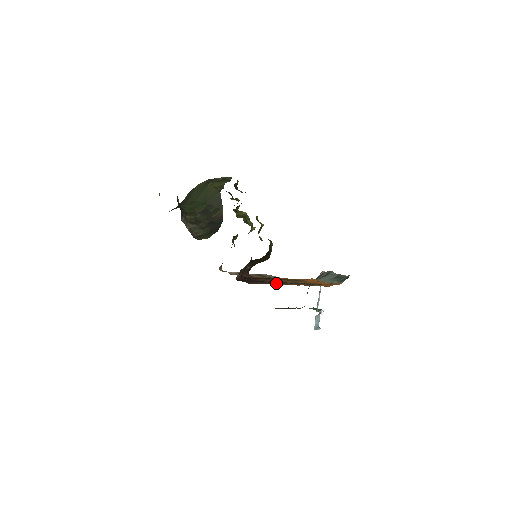
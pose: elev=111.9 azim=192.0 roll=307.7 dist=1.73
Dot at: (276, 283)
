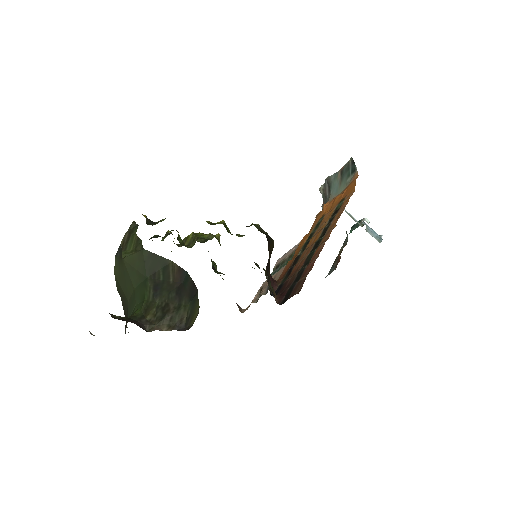
Dot at: (315, 254)
